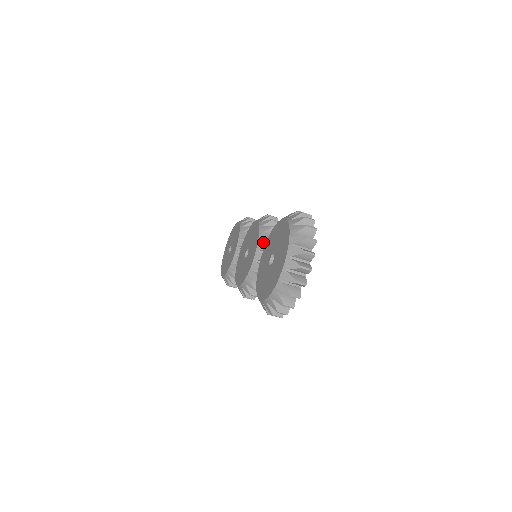
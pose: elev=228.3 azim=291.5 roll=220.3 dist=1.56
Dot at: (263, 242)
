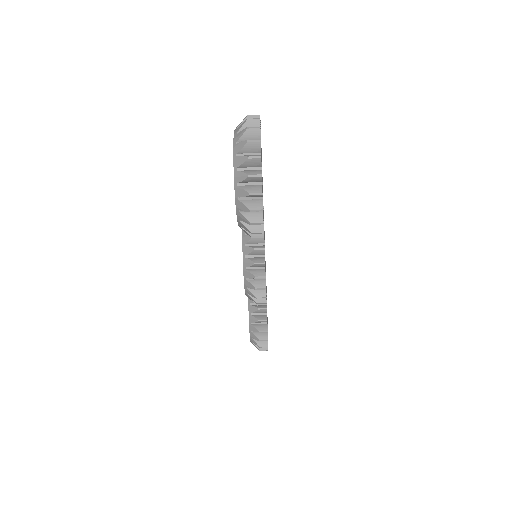
Dot at: occluded
